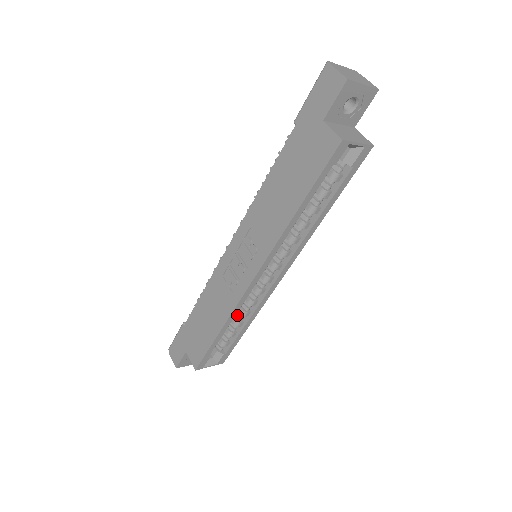
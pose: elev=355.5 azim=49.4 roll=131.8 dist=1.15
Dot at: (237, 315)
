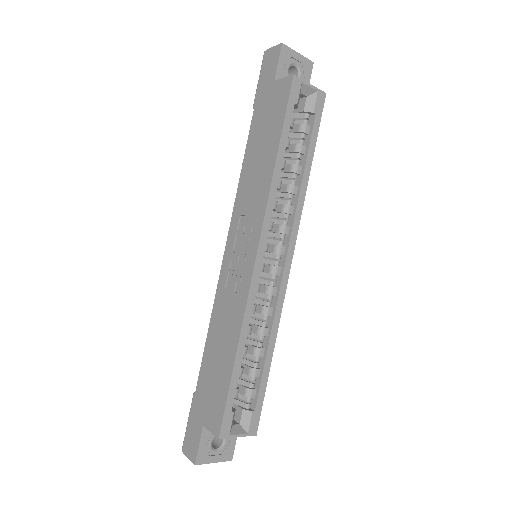
Dot at: (254, 341)
